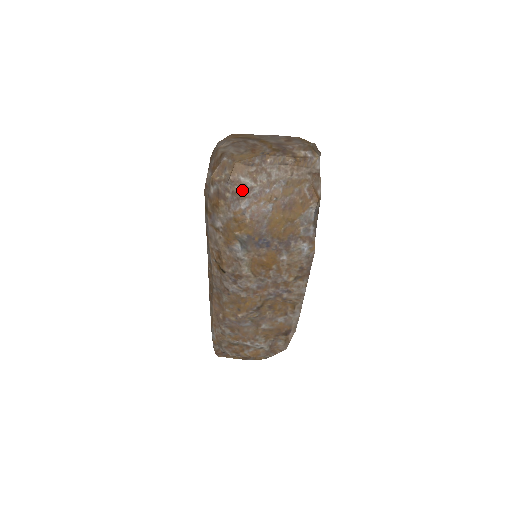
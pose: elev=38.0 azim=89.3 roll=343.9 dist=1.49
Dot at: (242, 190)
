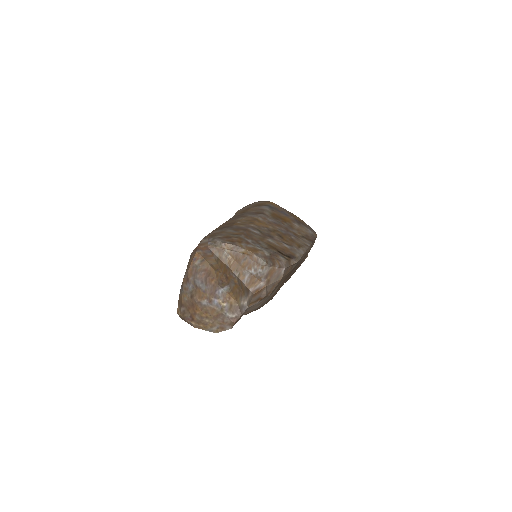
Dot at: occluded
